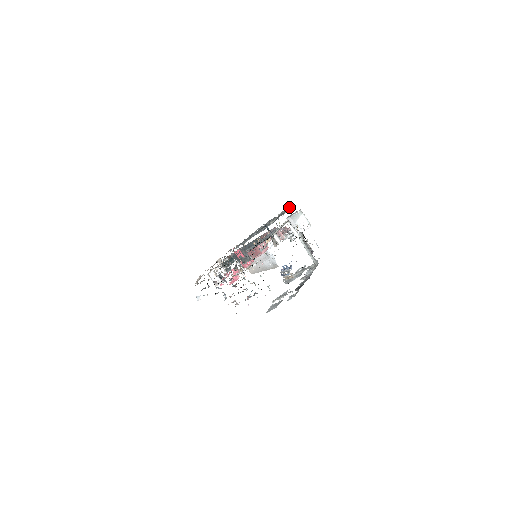
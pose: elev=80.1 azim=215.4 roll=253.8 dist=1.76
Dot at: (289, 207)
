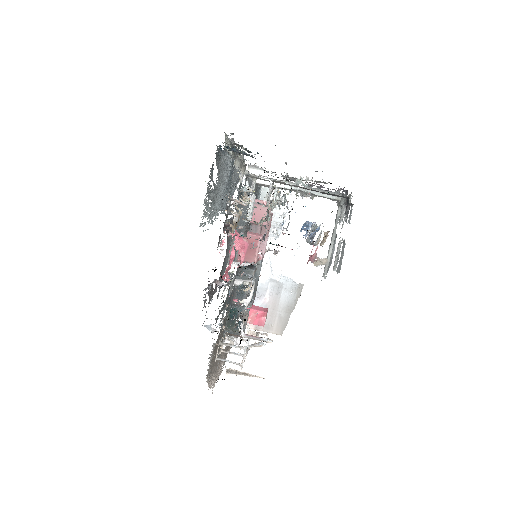
Dot at: (239, 148)
